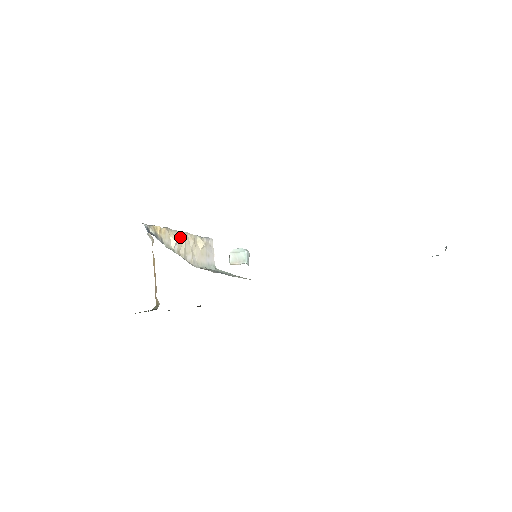
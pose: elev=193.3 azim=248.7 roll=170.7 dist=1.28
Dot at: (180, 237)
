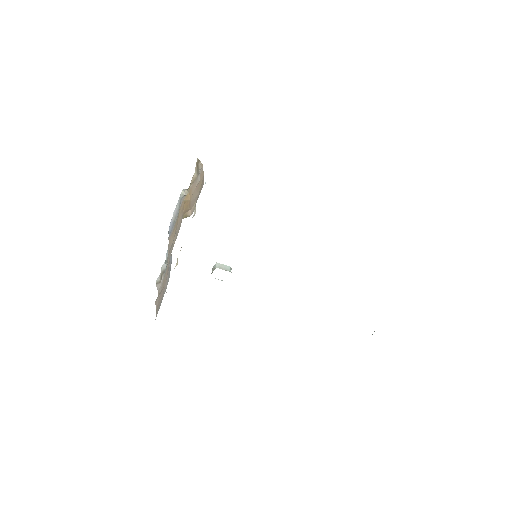
Dot at: occluded
